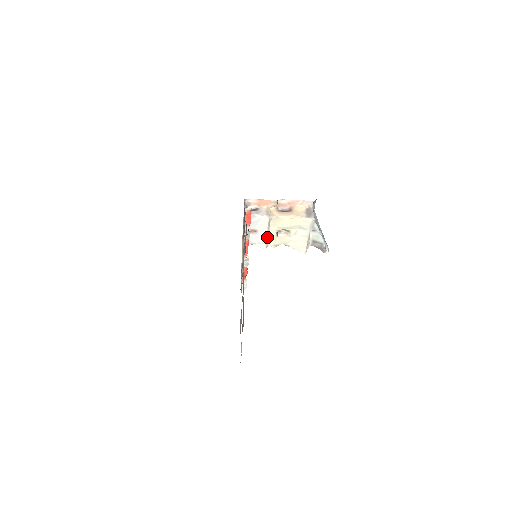
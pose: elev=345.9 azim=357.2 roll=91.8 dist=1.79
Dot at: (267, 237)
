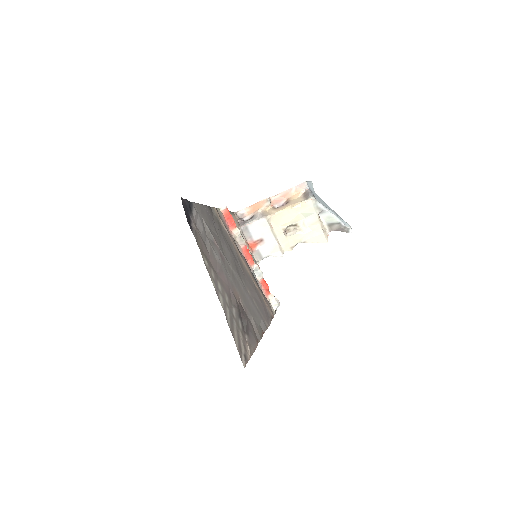
Dot at: (277, 242)
